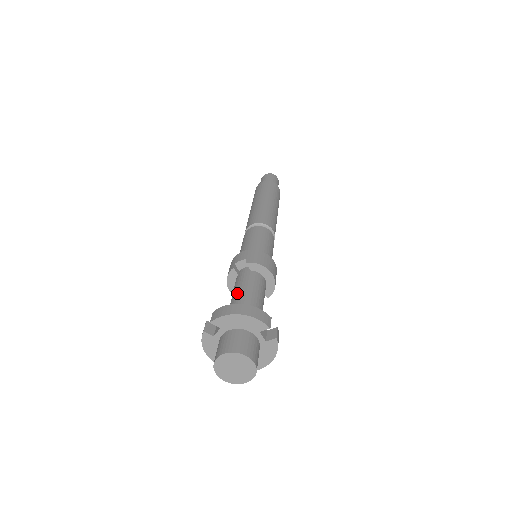
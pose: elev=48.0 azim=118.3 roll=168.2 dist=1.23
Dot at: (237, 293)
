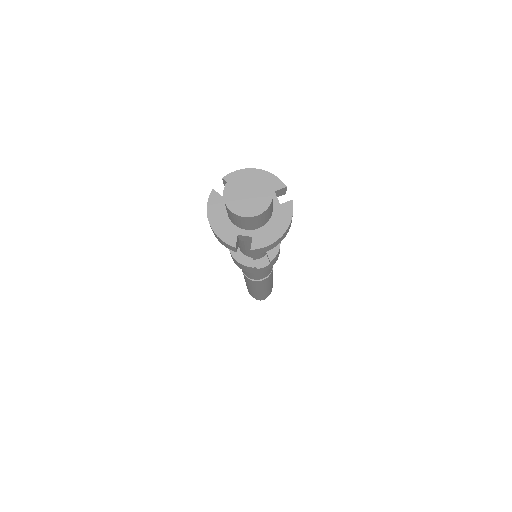
Dot at: occluded
